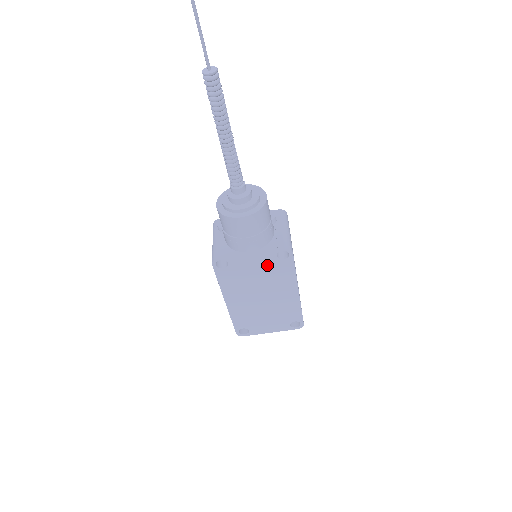
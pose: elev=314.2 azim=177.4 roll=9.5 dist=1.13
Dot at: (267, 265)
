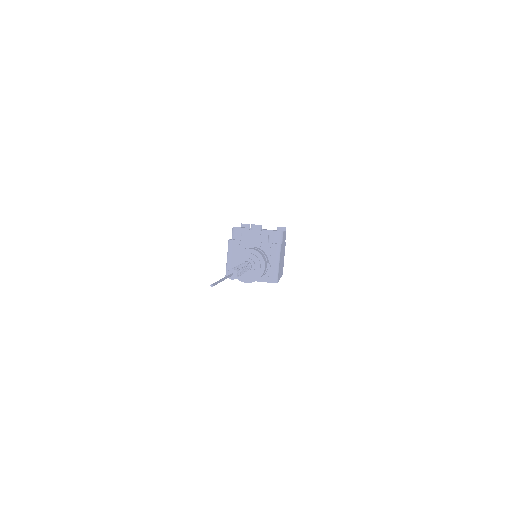
Dot at: occluded
